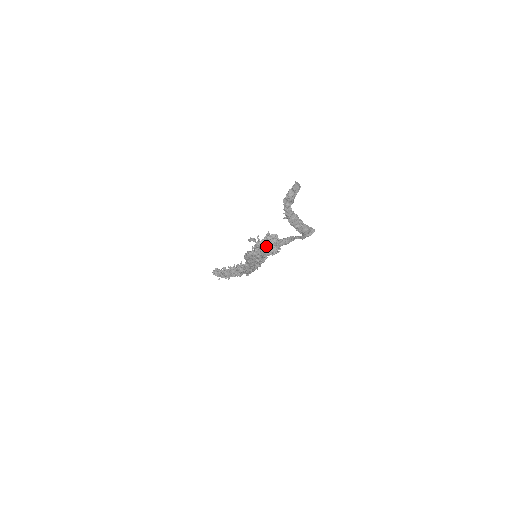
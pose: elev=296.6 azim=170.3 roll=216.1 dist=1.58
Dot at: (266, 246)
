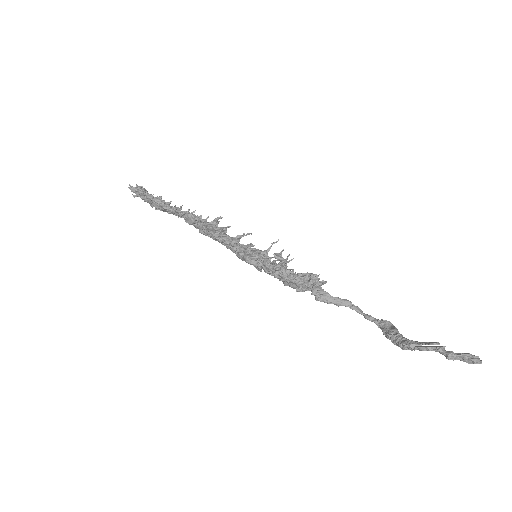
Dot at: (304, 287)
